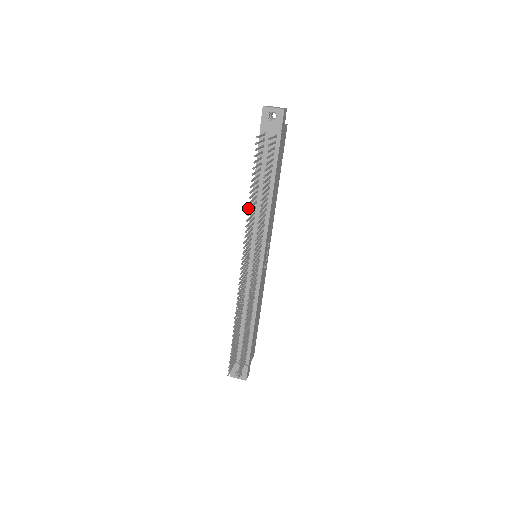
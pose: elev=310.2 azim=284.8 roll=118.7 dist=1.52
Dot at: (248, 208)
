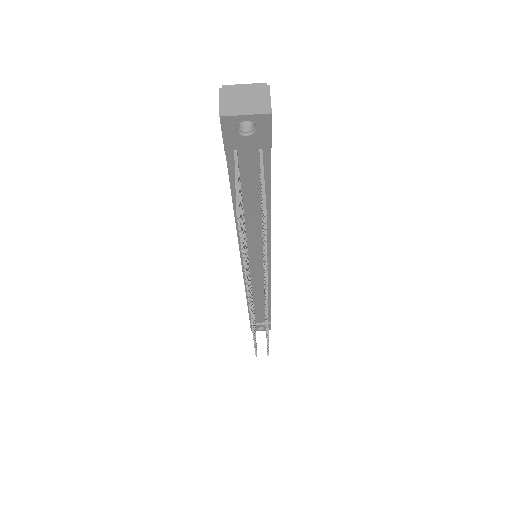
Dot at: (244, 273)
